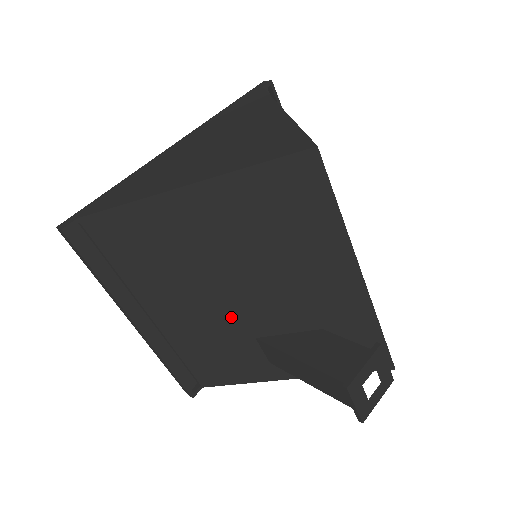
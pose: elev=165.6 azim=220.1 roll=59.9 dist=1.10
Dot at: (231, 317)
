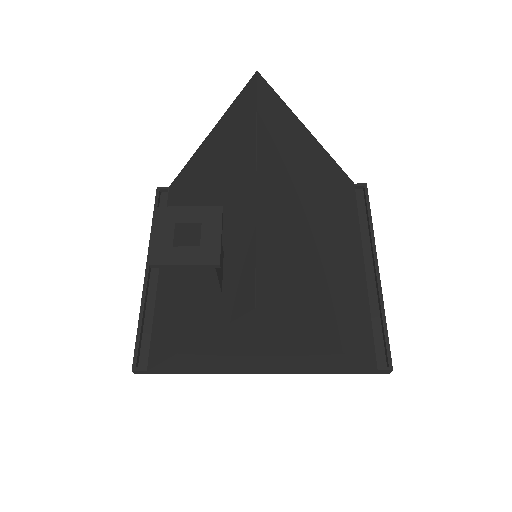
Dot at: occluded
